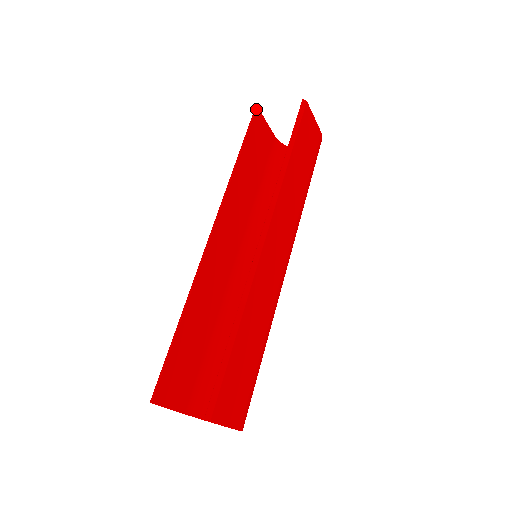
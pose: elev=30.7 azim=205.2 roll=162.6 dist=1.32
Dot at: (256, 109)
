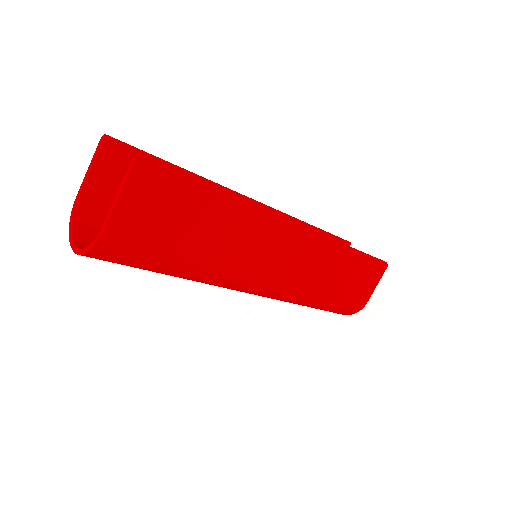
Dot at: (349, 242)
